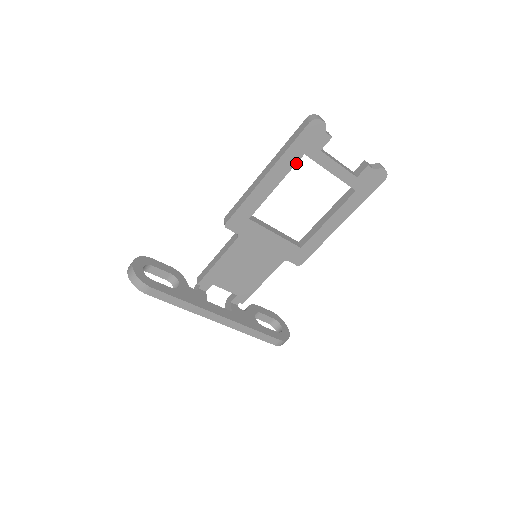
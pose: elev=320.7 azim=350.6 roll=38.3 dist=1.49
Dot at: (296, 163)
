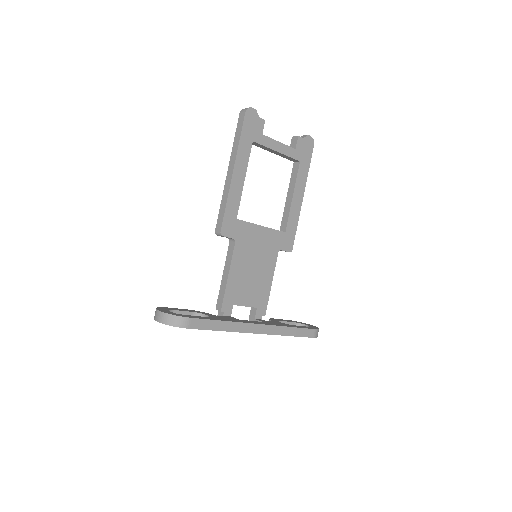
Dot at: (250, 151)
